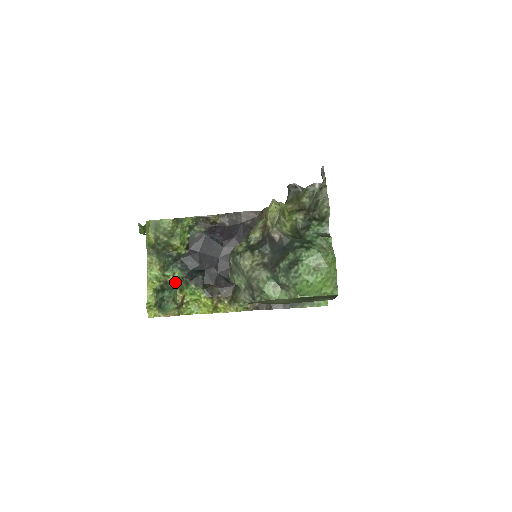
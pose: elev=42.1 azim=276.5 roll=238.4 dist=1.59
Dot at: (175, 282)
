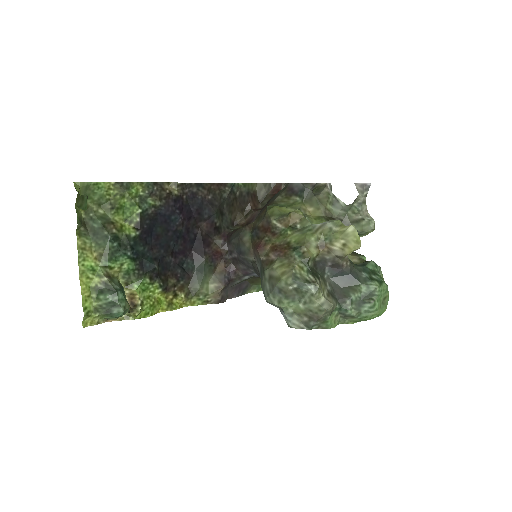
Dot at: (119, 275)
